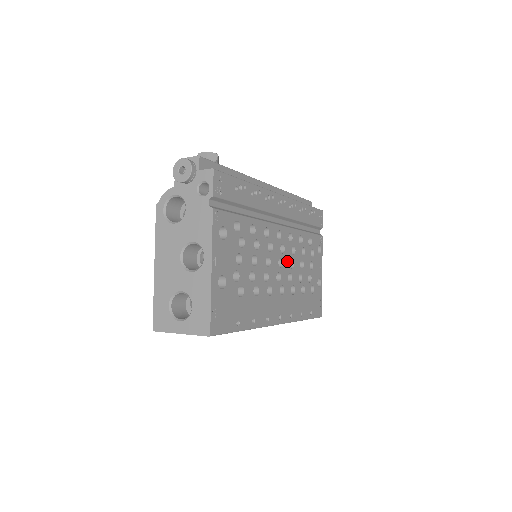
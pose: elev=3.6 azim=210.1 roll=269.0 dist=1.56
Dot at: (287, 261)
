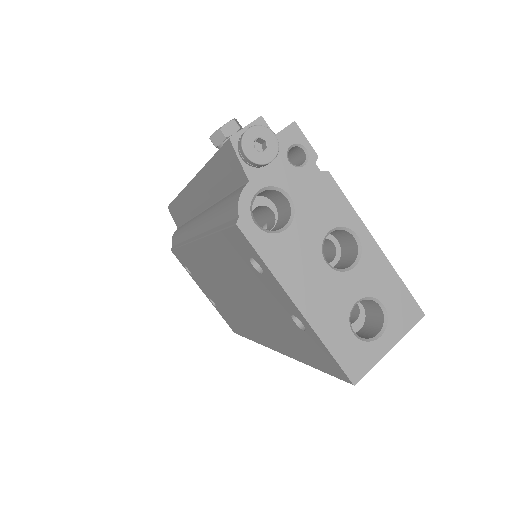
Dot at: occluded
